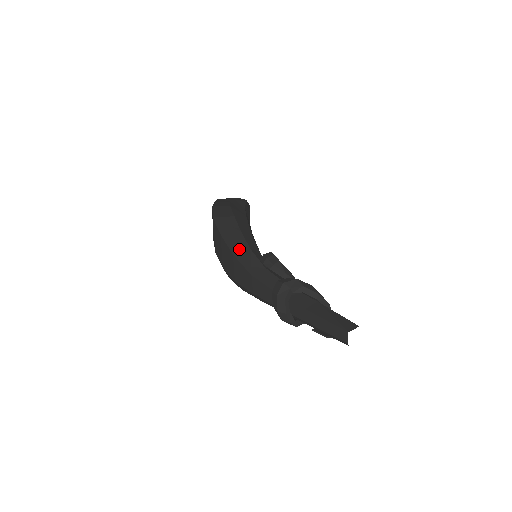
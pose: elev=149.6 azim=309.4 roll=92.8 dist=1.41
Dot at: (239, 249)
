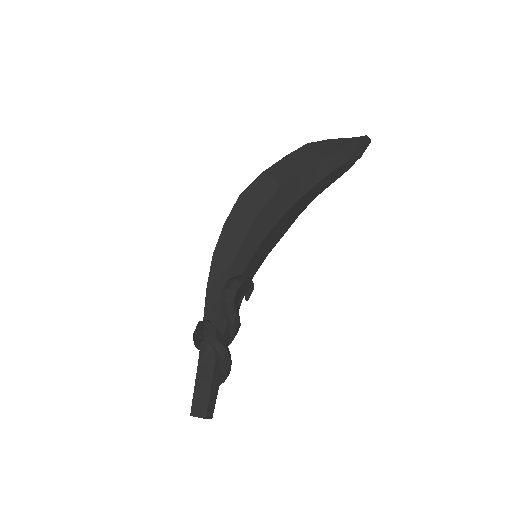
Dot at: (223, 254)
